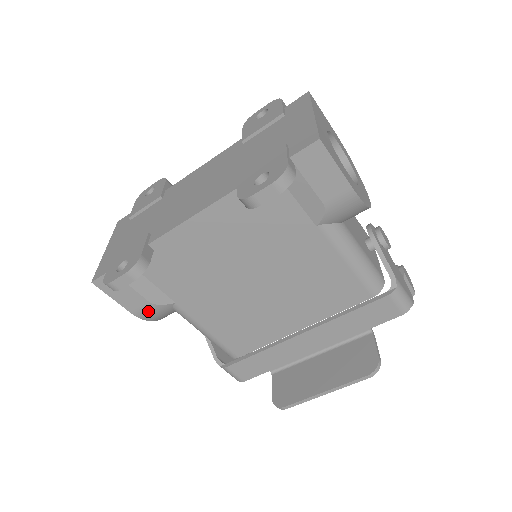
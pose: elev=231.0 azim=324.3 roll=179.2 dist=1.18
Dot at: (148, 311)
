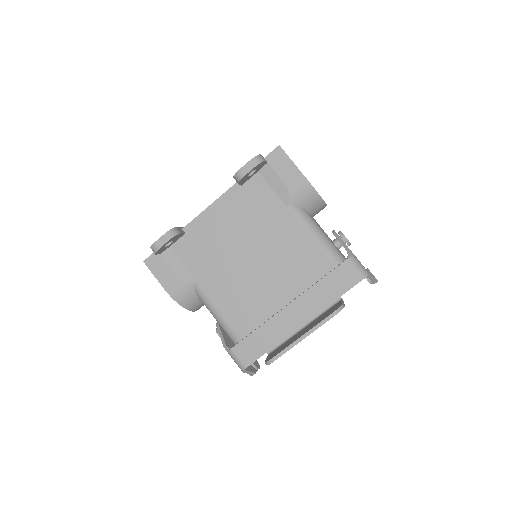
Dot at: (177, 288)
